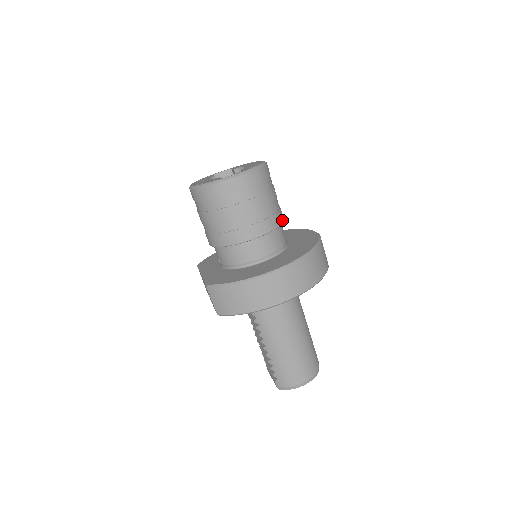
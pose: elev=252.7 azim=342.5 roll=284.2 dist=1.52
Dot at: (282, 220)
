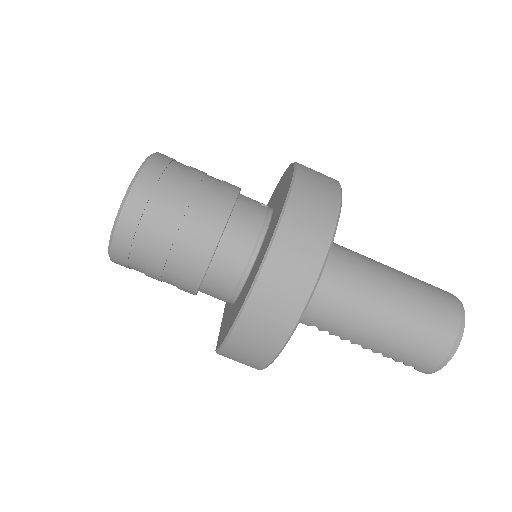
Dot at: (231, 200)
